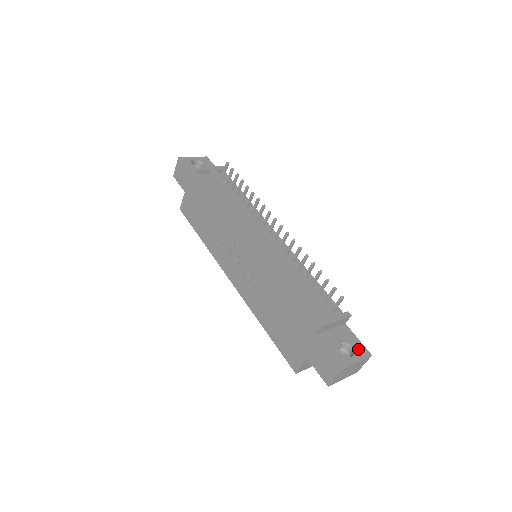
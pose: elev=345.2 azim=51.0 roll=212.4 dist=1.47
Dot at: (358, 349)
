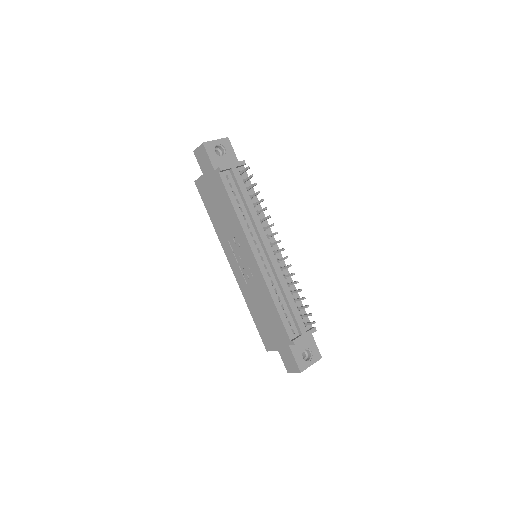
Dot at: (314, 354)
